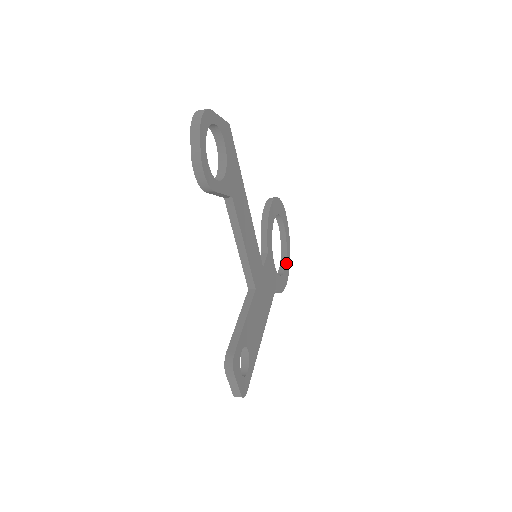
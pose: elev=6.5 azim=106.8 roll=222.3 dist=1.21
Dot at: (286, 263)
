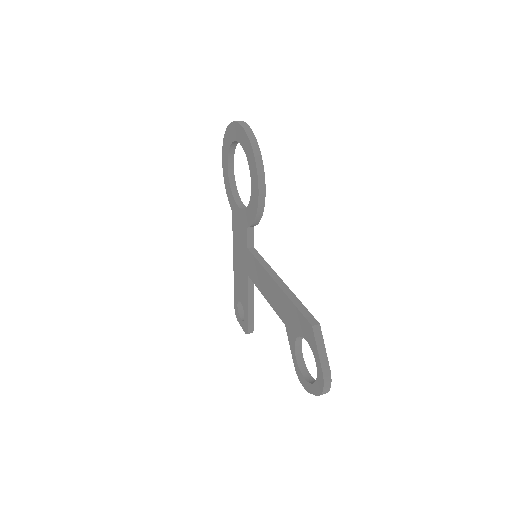
Dot at: (233, 154)
